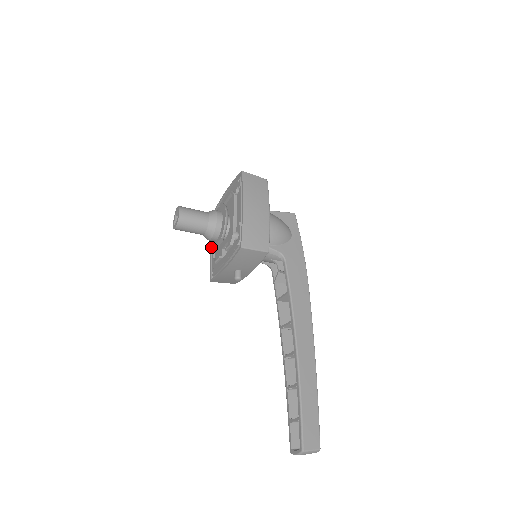
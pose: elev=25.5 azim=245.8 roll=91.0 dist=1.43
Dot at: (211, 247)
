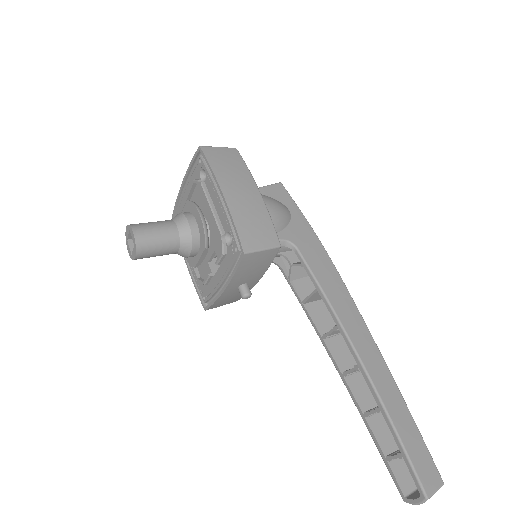
Dot at: (191, 265)
